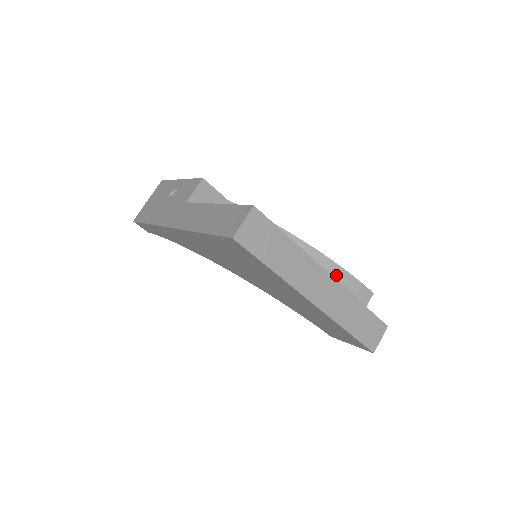
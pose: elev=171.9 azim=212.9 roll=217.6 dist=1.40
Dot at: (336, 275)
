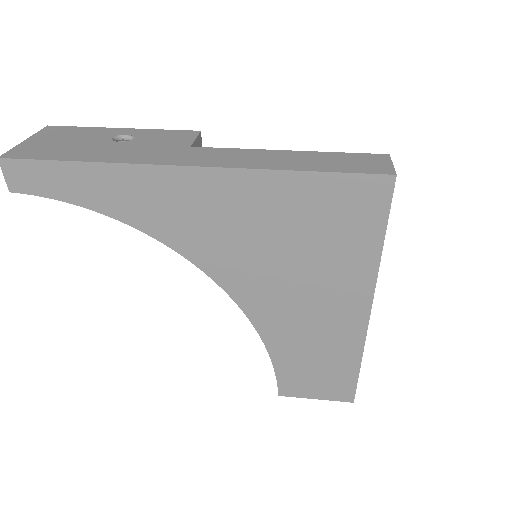
Dot at: occluded
